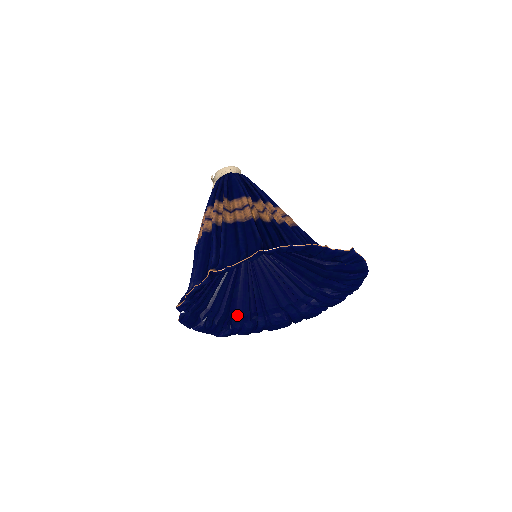
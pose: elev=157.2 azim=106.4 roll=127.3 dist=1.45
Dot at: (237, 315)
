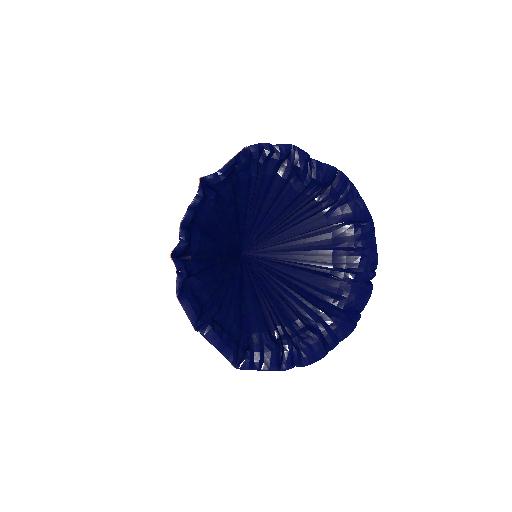
Dot at: (252, 332)
